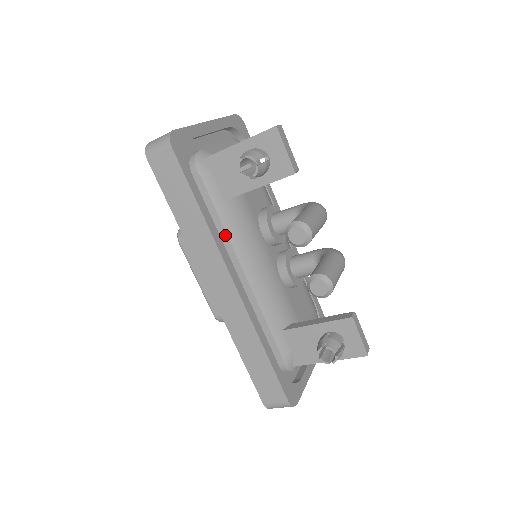
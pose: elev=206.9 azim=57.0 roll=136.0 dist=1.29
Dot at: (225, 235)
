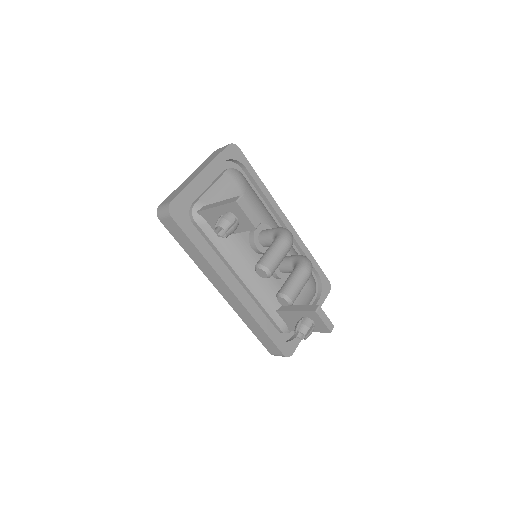
Dot at: (223, 258)
